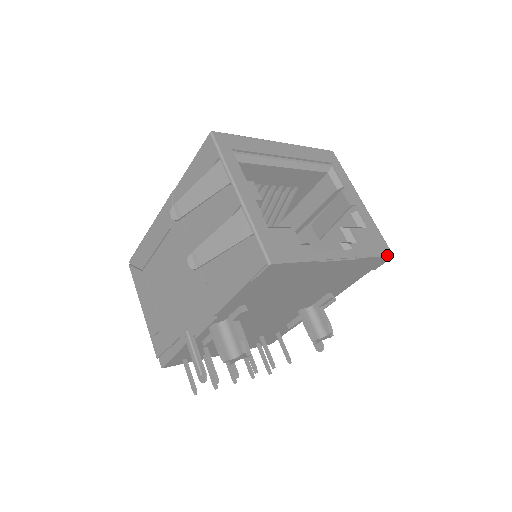
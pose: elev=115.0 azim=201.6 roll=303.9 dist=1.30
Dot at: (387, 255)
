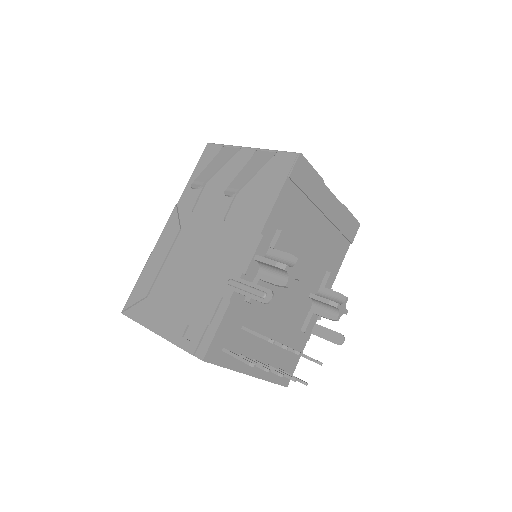
Dot at: (356, 220)
